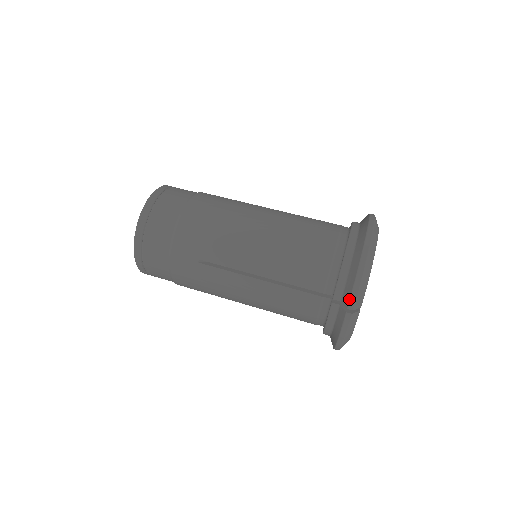
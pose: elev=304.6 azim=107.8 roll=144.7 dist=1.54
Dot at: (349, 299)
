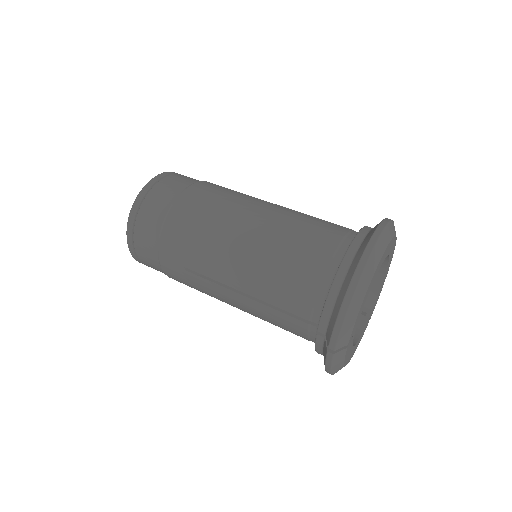
Dot at: (329, 339)
